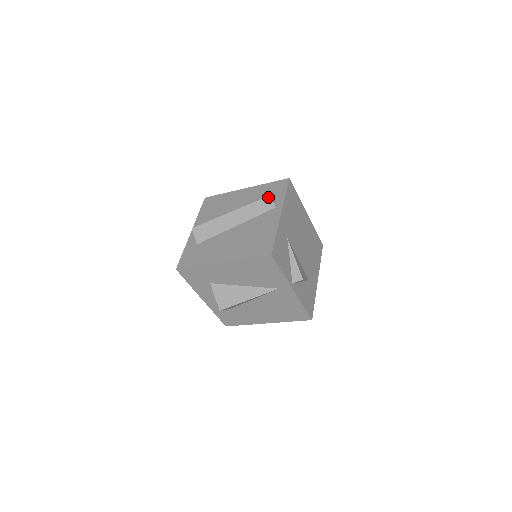
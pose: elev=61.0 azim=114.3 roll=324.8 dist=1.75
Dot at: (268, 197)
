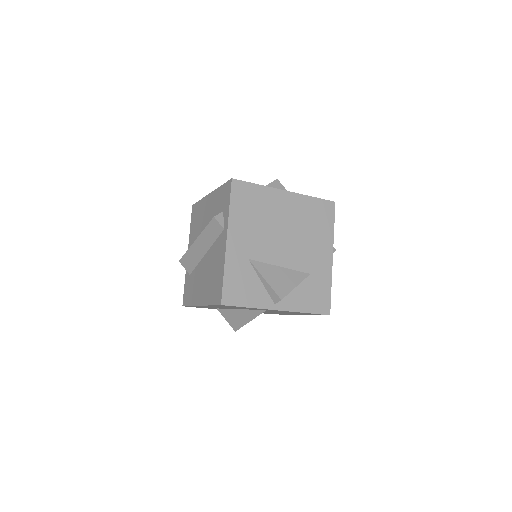
Dot at: (213, 220)
